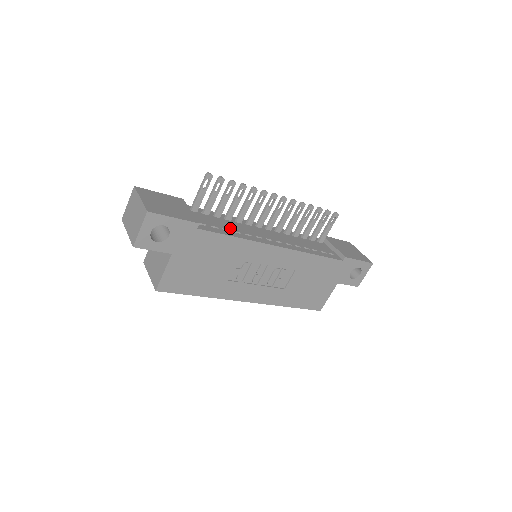
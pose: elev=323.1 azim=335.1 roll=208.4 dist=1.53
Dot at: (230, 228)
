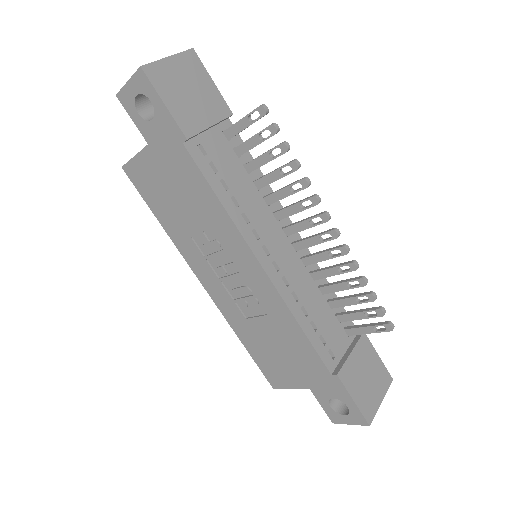
Dot at: (236, 190)
